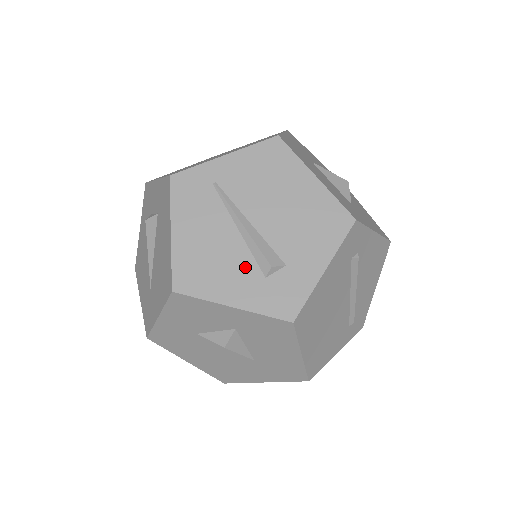
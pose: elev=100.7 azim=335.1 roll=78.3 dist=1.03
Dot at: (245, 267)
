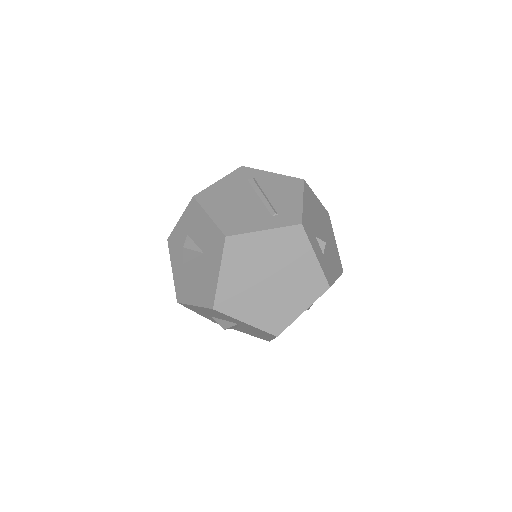
Dot at: occluded
